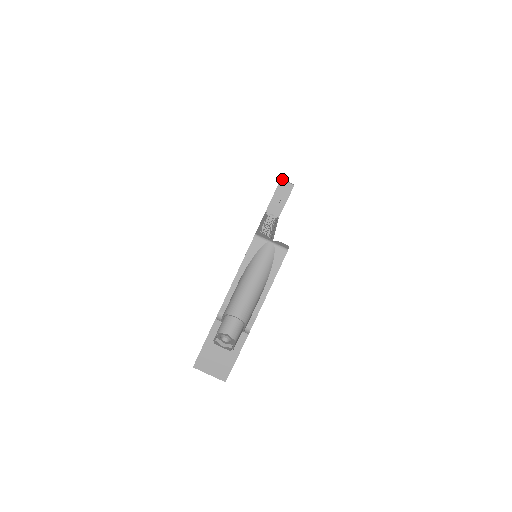
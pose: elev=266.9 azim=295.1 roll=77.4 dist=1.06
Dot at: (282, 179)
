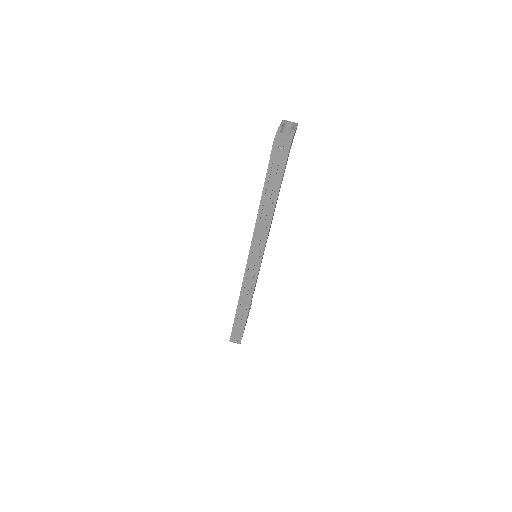
Dot at: occluded
